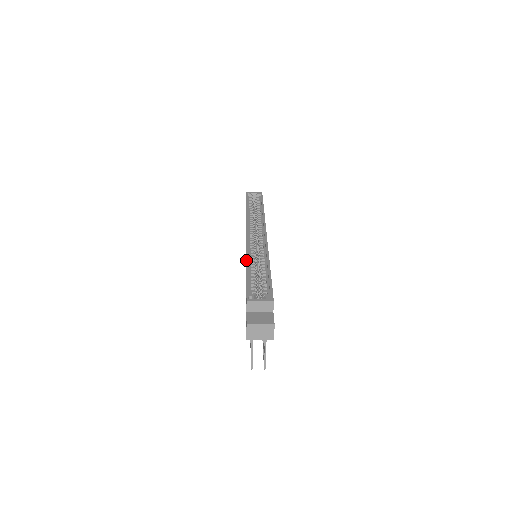
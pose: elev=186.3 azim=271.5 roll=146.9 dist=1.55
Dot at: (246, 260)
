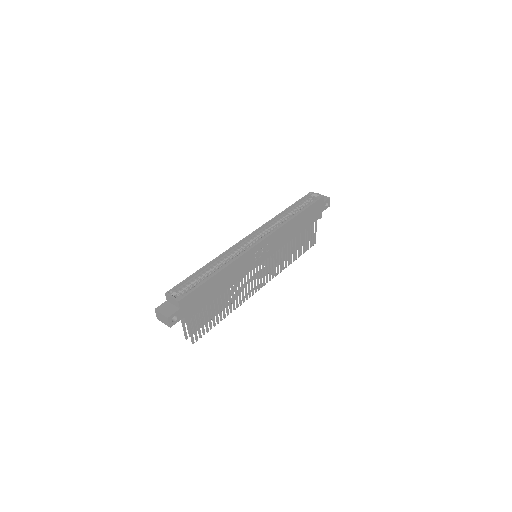
Dot at: occluded
